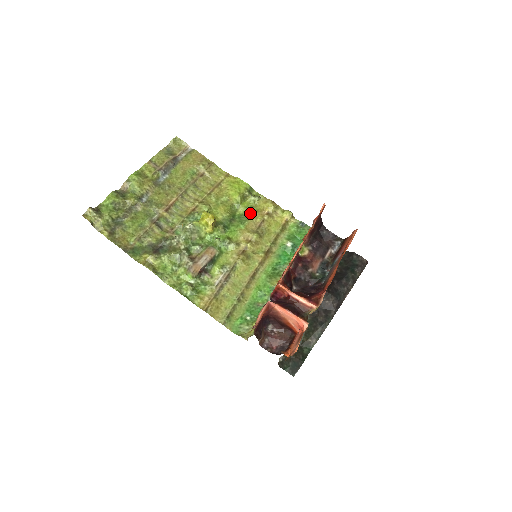
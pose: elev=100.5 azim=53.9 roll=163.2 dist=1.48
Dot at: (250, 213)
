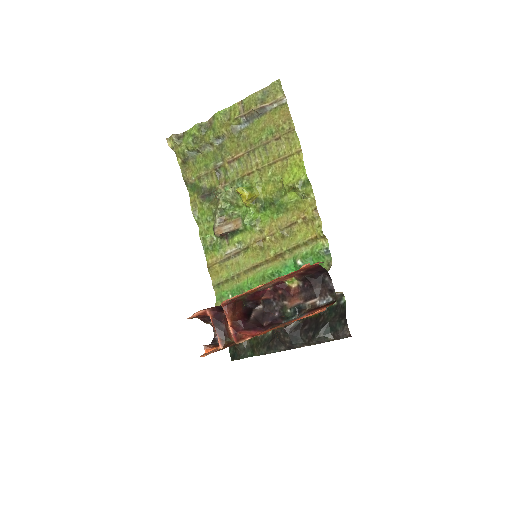
Dot at: (291, 207)
